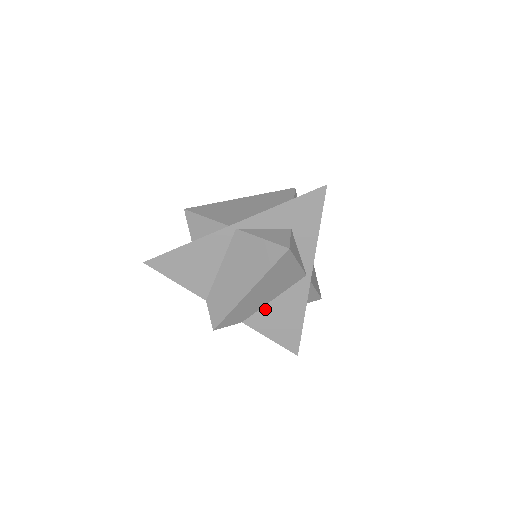
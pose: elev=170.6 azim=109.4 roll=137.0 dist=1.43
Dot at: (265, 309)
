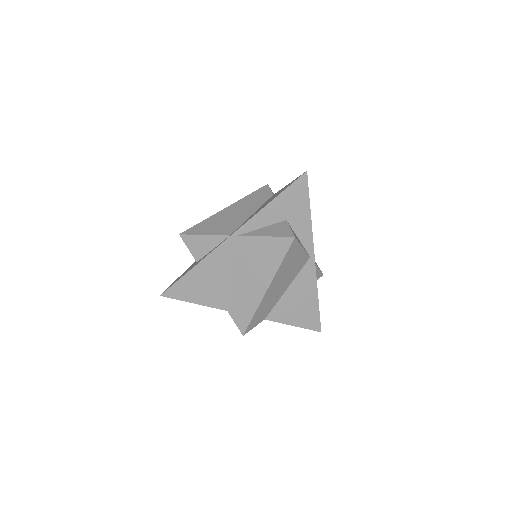
Dot at: (282, 300)
